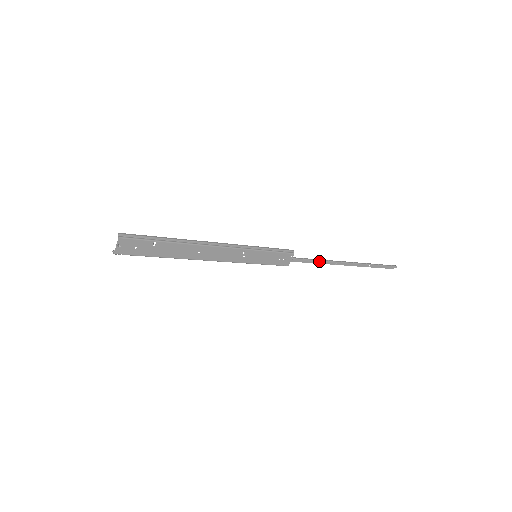
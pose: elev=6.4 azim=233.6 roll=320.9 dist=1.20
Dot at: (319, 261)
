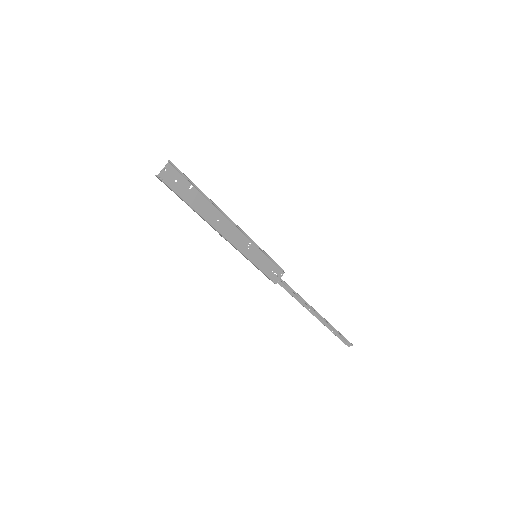
Dot at: (299, 296)
